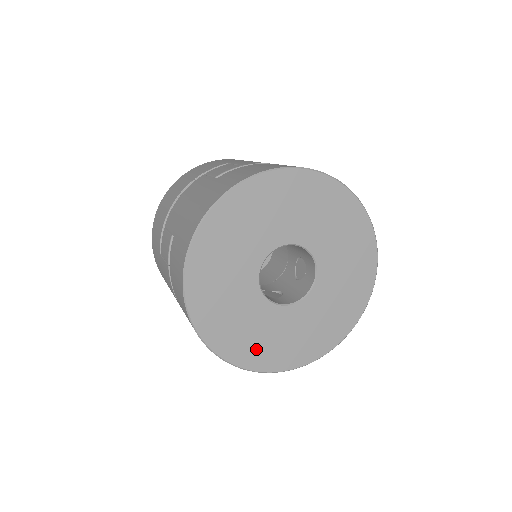
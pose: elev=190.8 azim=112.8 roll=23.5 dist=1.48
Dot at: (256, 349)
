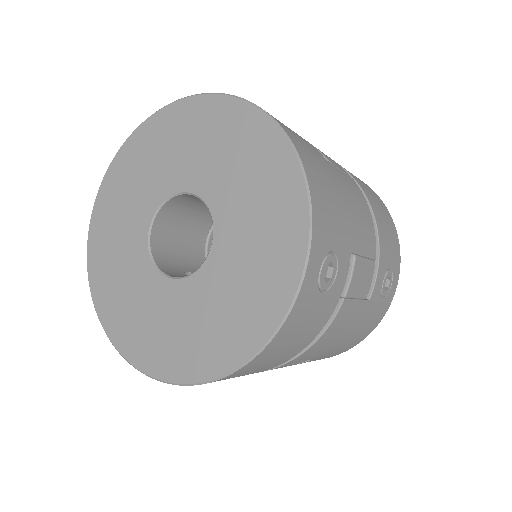
Dot at: (135, 331)
